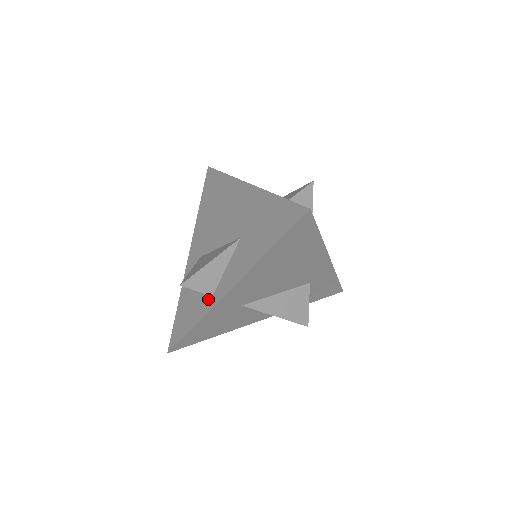
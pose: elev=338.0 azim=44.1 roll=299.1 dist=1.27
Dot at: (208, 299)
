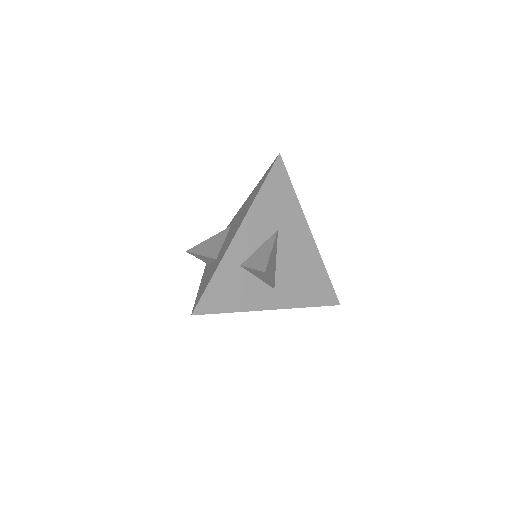
Dot at: occluded
